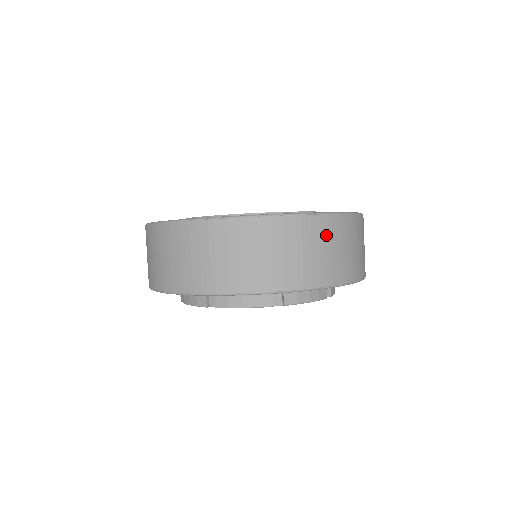
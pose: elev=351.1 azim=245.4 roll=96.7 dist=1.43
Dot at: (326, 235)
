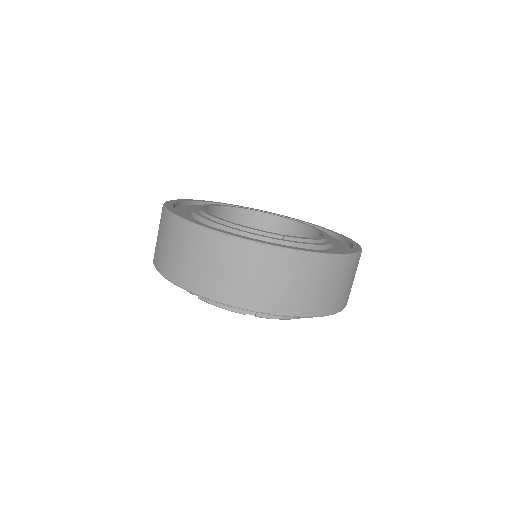
Dot at: (306, 272)
